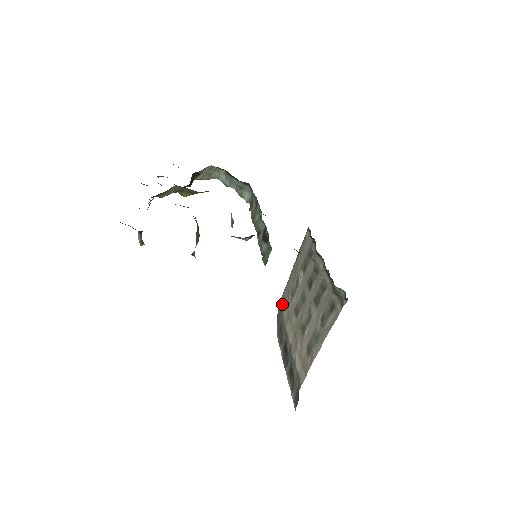
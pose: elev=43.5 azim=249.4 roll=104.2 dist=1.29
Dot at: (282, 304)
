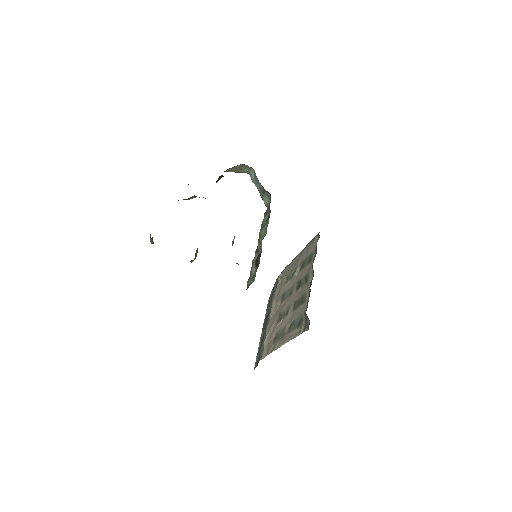
Dot at: (280, 278)
